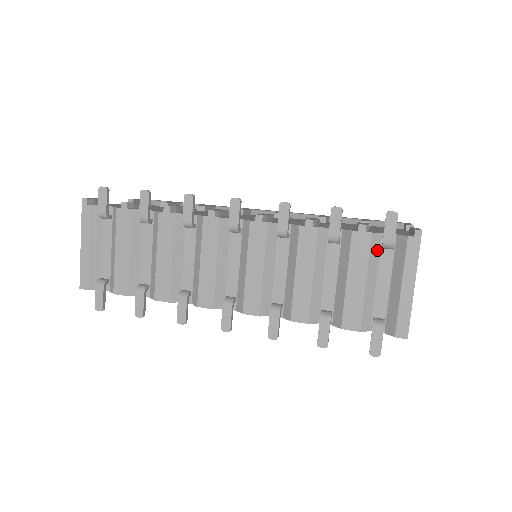
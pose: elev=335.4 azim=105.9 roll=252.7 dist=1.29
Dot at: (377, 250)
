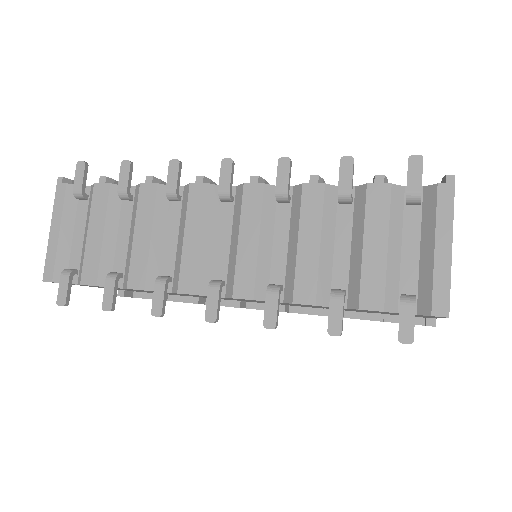
Dot at: (400, 207)
